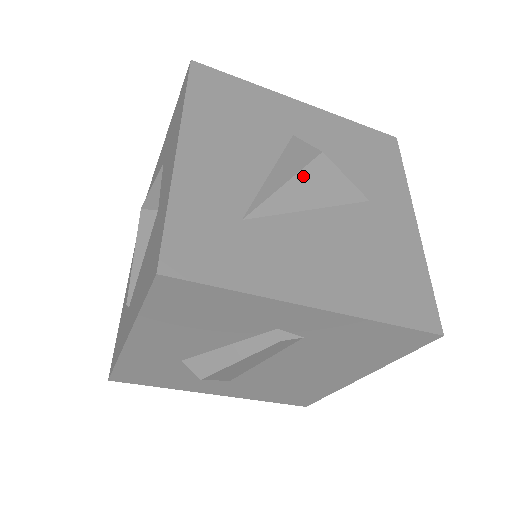
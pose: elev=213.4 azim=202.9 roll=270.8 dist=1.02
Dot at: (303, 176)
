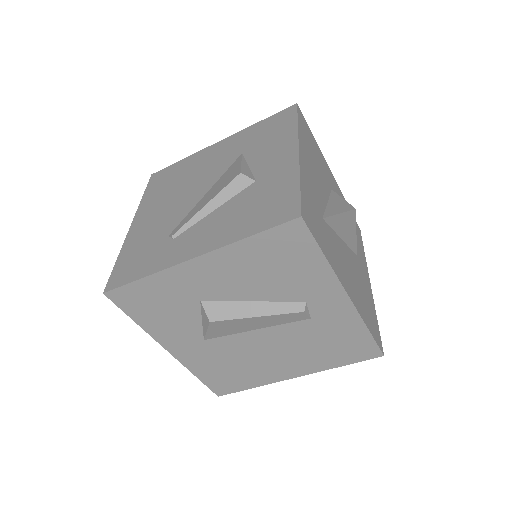
Dot at: (346, 216)
